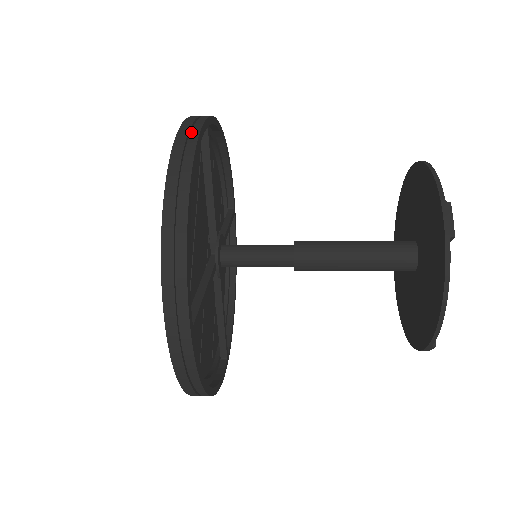
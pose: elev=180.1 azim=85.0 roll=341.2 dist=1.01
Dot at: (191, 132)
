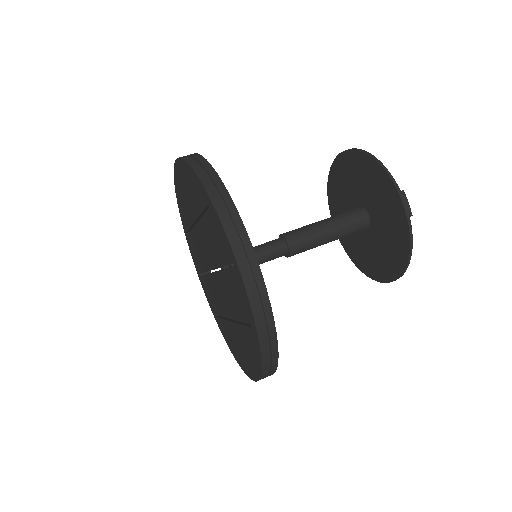
Dot at: (271, 372)
